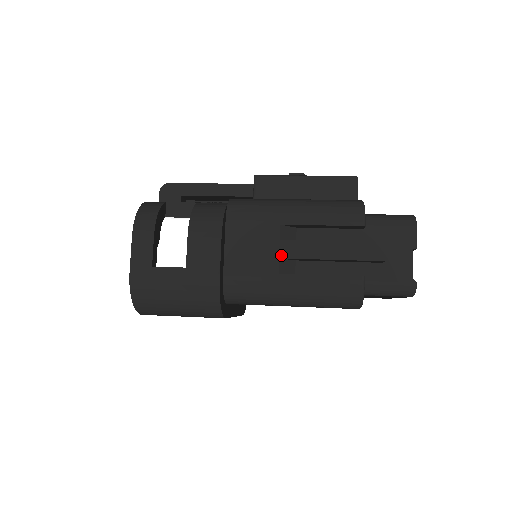
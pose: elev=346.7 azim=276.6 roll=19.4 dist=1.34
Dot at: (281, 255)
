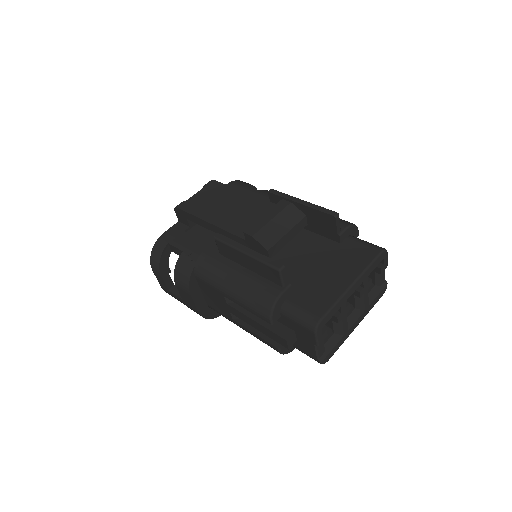
Dot at: (230, 312)
